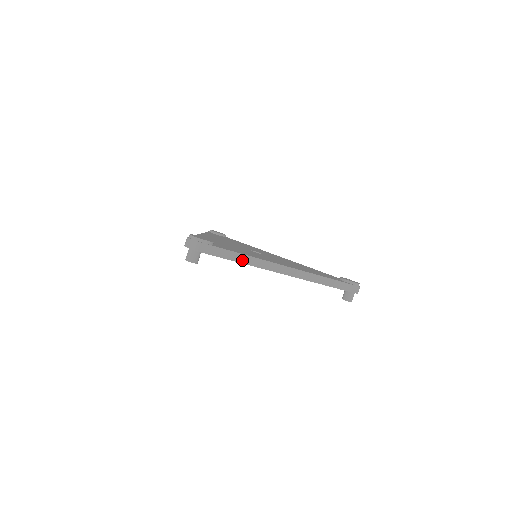
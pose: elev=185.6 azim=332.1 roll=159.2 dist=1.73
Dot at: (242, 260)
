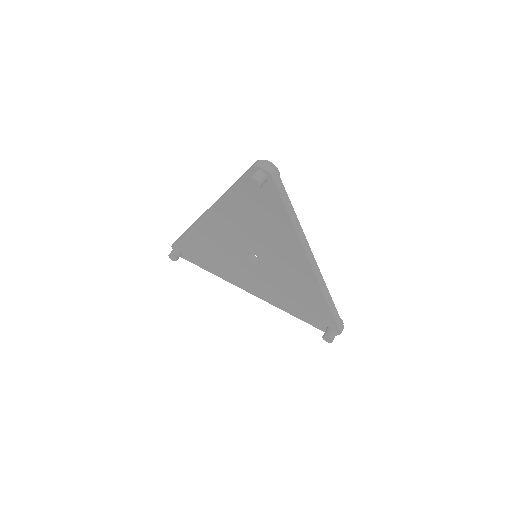
Dot at: (292, 216)
